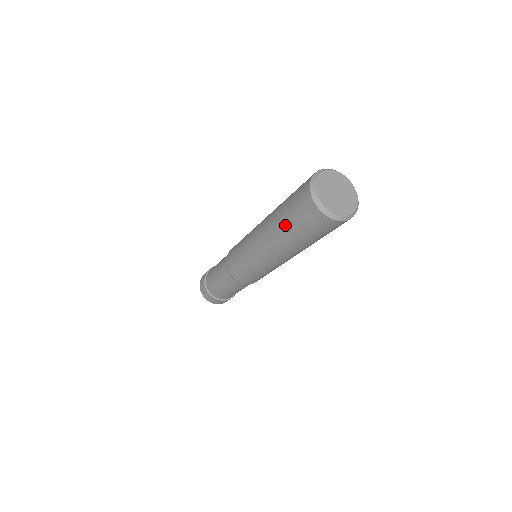
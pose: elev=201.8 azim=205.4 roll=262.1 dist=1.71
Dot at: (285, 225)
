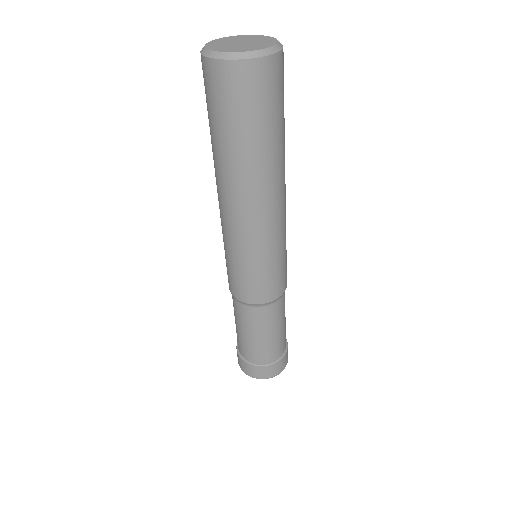
Dot at: (238, 143)
